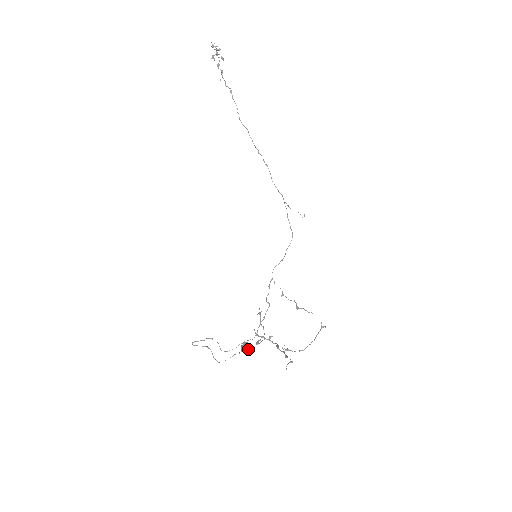
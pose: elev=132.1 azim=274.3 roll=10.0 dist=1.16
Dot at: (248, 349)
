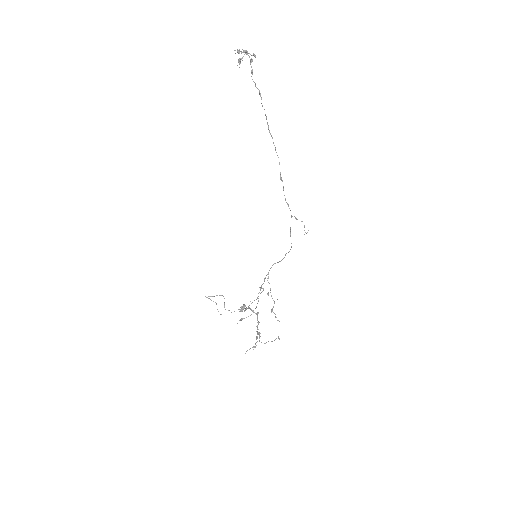
Dot at: (244, 311)
